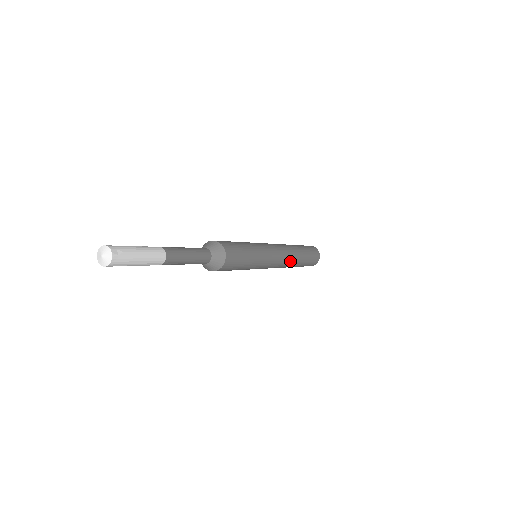
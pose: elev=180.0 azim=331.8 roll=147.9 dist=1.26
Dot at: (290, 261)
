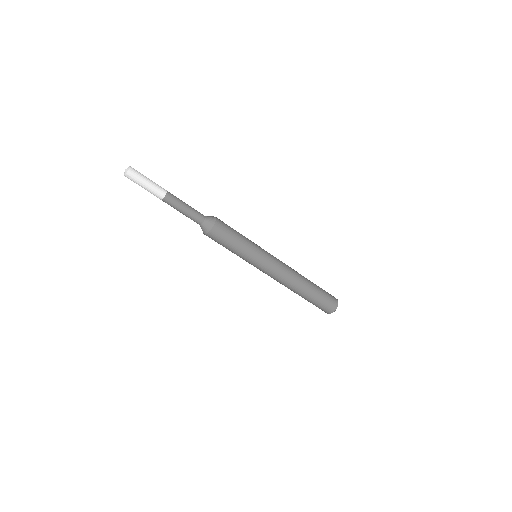
Dot at: (293, 270)
